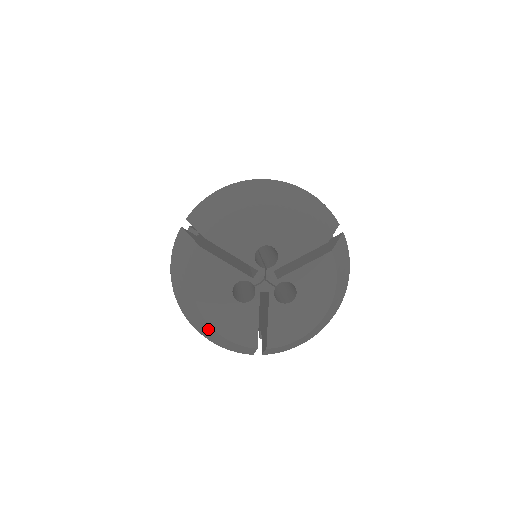
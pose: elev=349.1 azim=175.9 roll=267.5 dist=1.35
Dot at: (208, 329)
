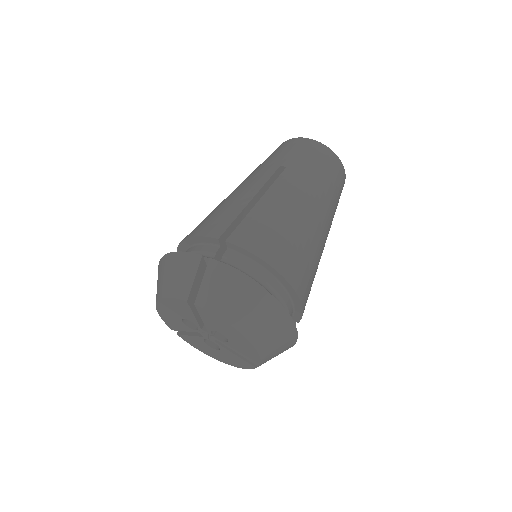
Dot at: occluded
